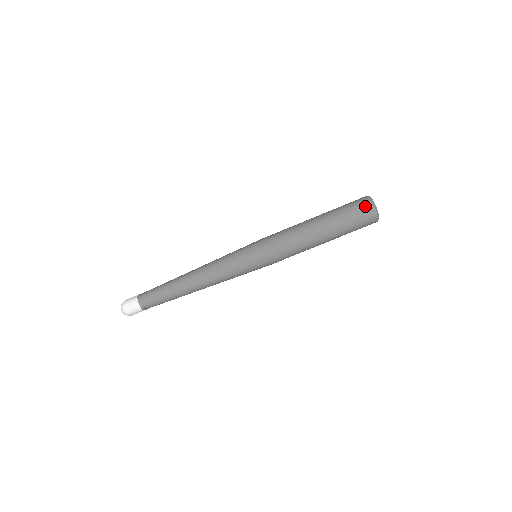
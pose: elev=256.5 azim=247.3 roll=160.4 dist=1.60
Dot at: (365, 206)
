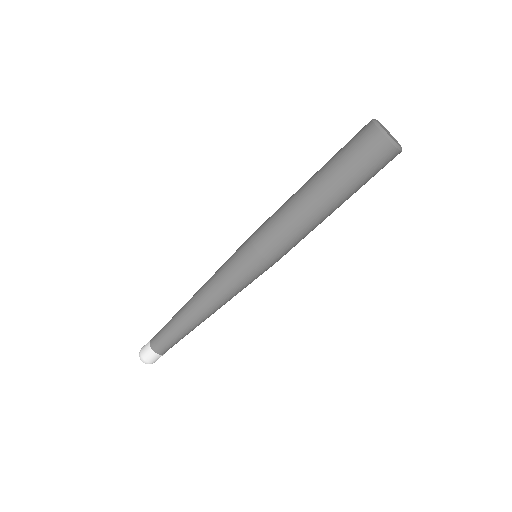
Dot at: (371, 141)
